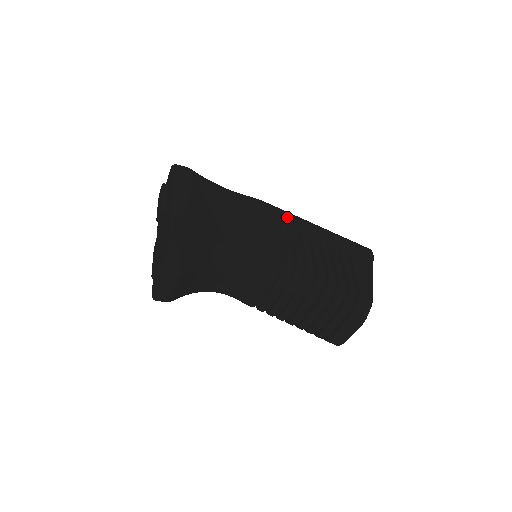
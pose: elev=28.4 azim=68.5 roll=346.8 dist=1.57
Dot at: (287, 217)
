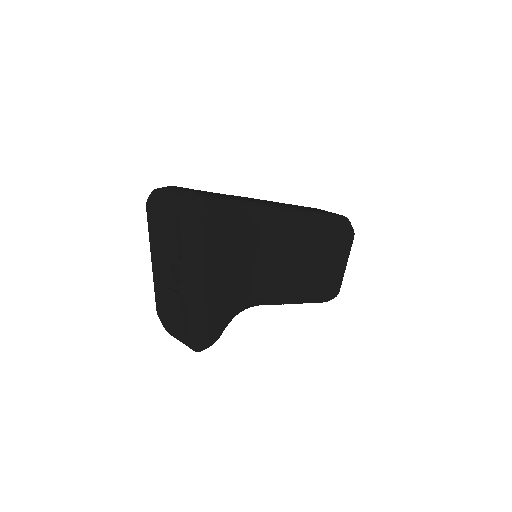
Dot at: (301, 237)
